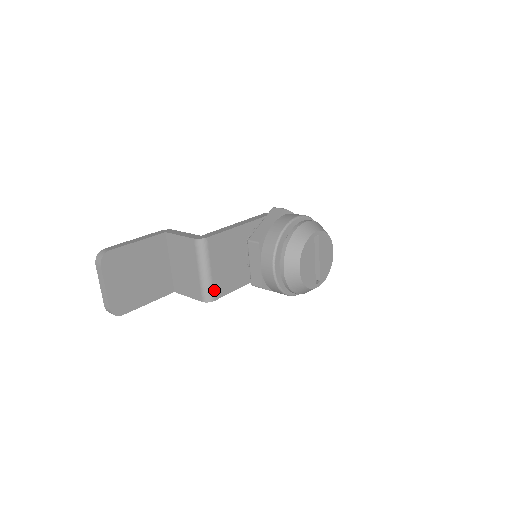
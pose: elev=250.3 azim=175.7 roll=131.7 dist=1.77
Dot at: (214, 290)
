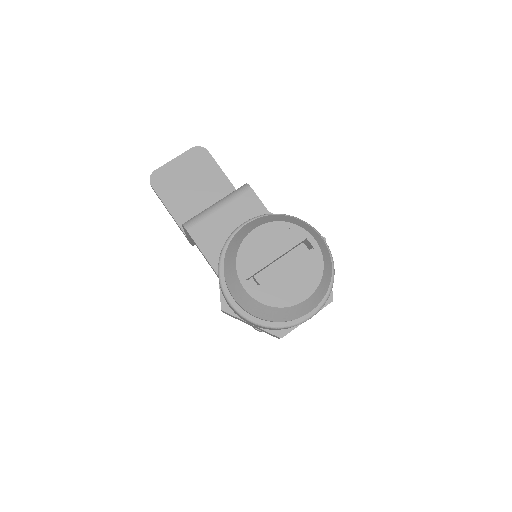
Dot at: (199, 224)
